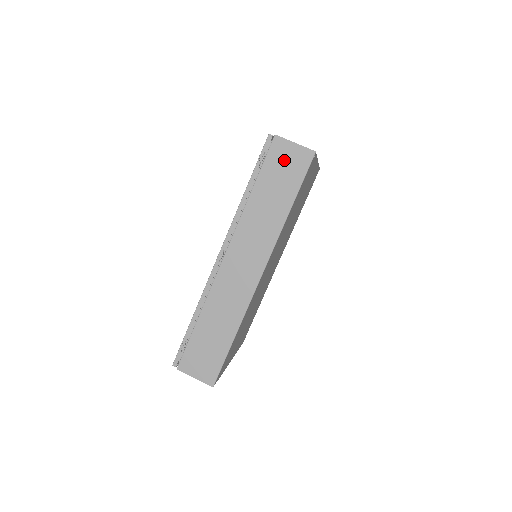
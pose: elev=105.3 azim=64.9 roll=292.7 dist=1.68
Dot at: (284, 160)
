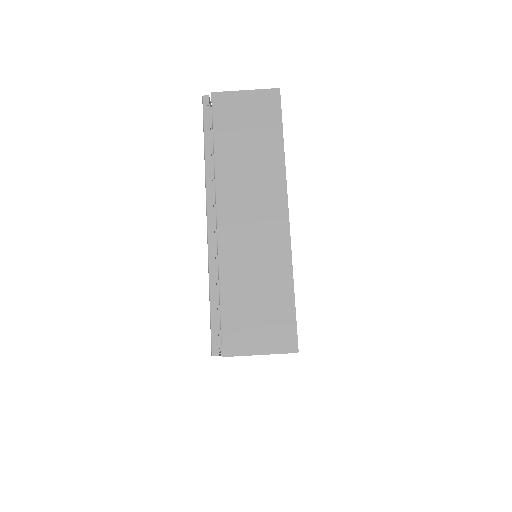
Dot at: occluded
